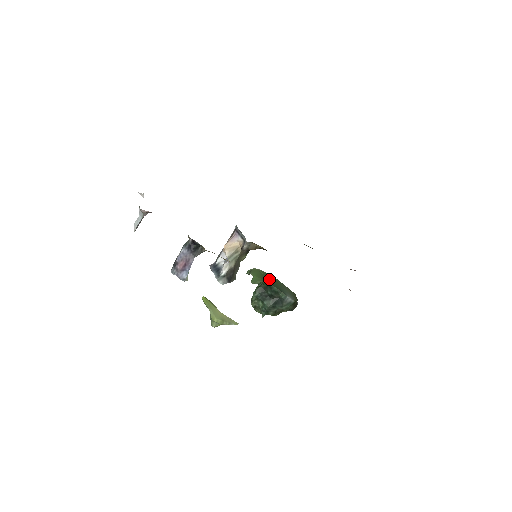
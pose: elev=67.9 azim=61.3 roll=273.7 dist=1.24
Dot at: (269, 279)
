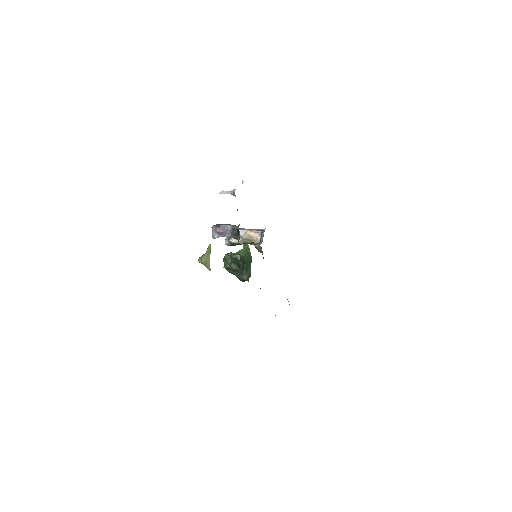
Dot at: (248, 258)
